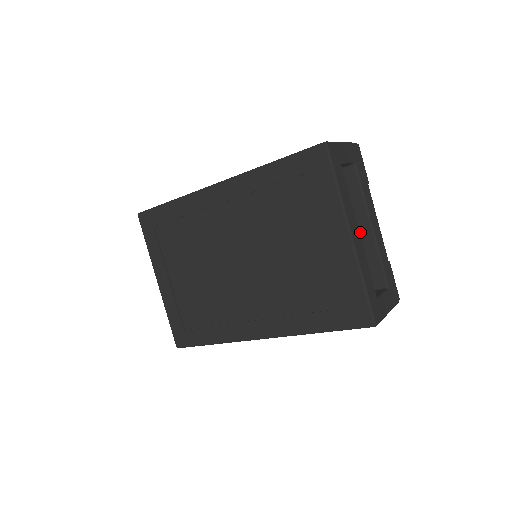
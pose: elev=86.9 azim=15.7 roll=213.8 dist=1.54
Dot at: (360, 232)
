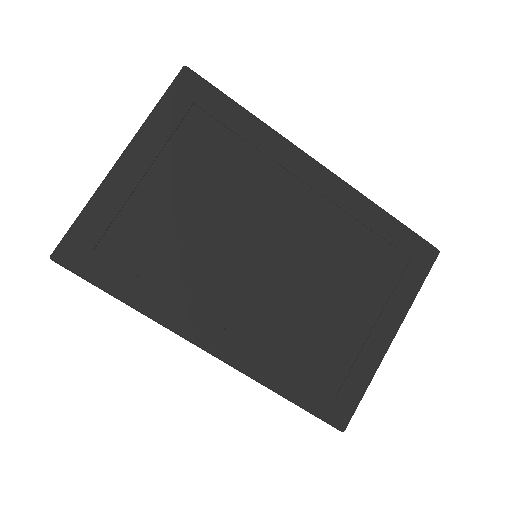
Dot at: occluded
